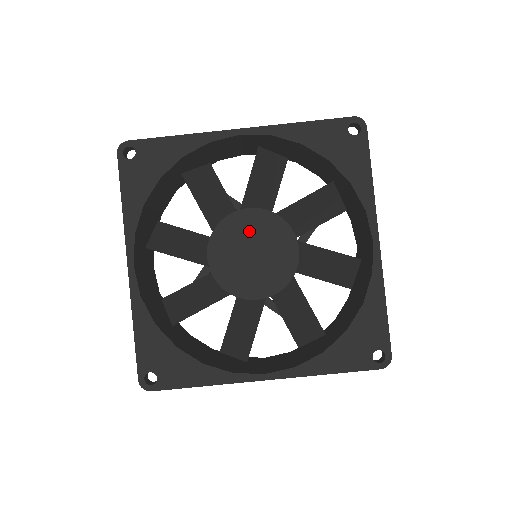
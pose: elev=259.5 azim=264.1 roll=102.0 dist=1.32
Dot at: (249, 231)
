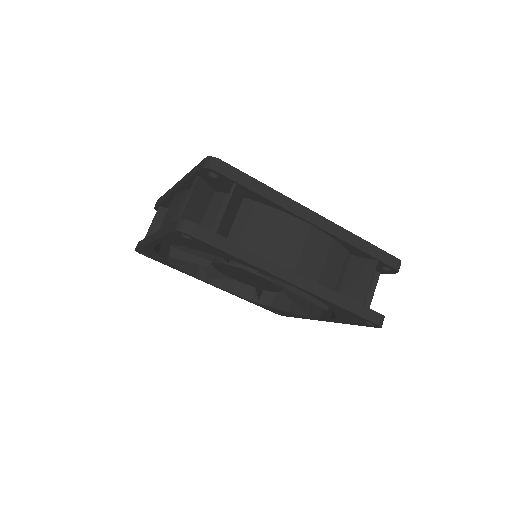
Dot at: (253, 277)
